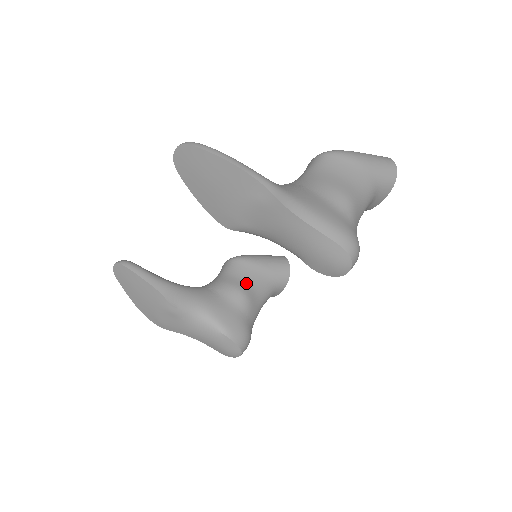
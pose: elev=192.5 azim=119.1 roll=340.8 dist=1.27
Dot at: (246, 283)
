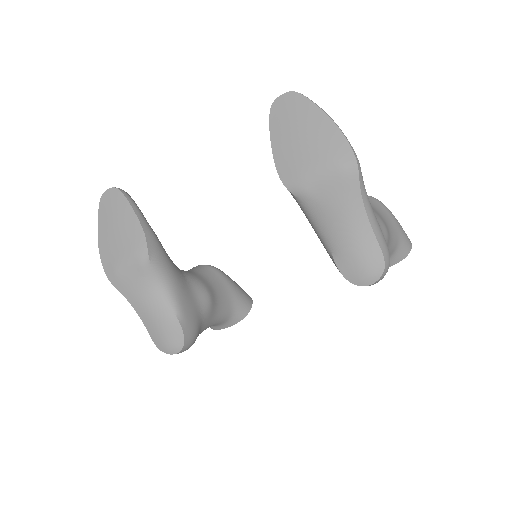
Dot at: (214, 290)
